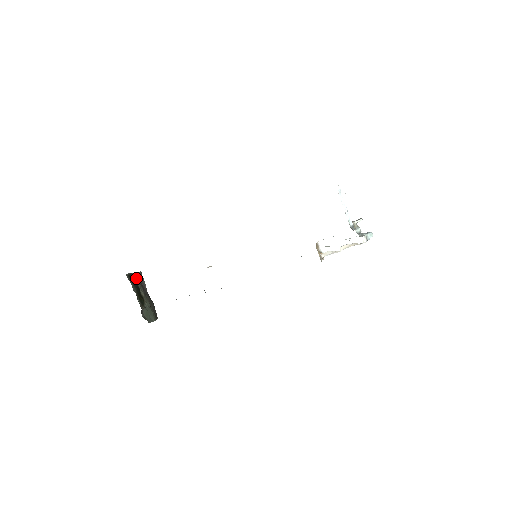
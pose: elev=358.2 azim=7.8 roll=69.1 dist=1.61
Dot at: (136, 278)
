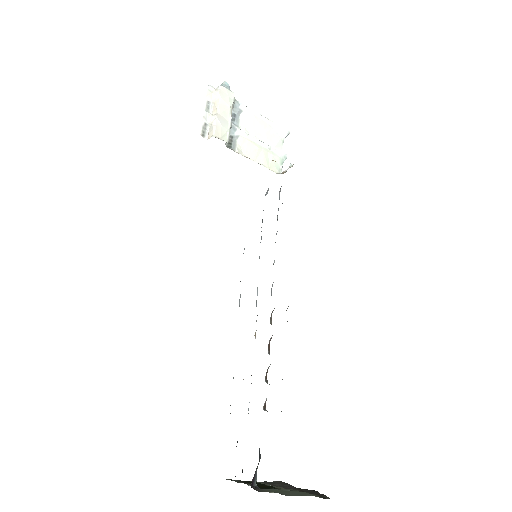
Dot at: occluded
